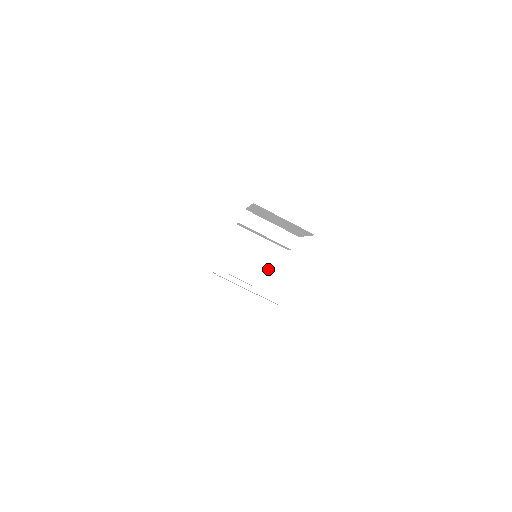
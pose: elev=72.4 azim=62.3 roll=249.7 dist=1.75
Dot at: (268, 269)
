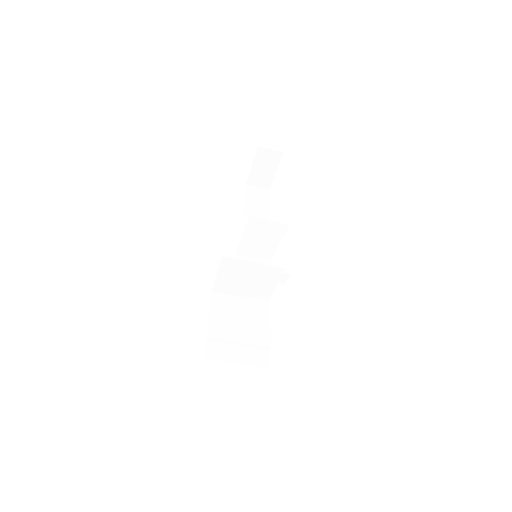
Dot at: (267, 283)
